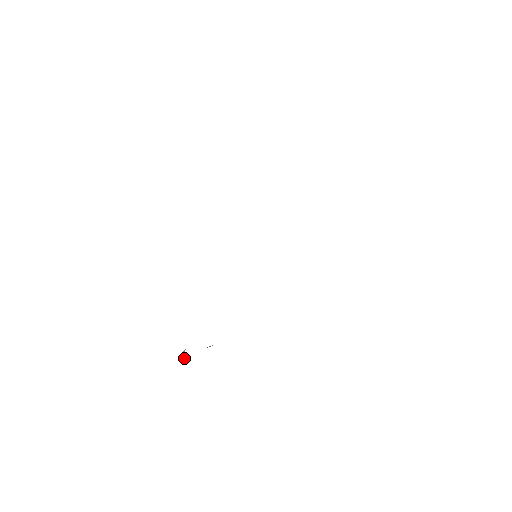
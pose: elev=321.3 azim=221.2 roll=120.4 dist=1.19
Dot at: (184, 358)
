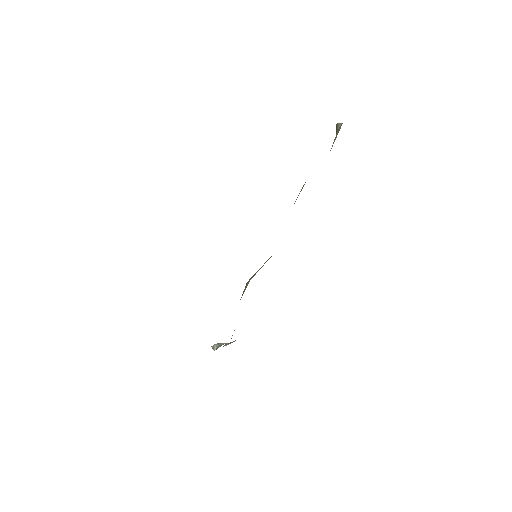
Dot at: occluded
